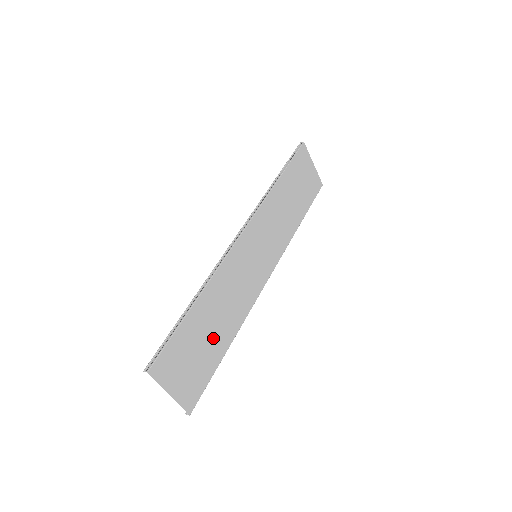
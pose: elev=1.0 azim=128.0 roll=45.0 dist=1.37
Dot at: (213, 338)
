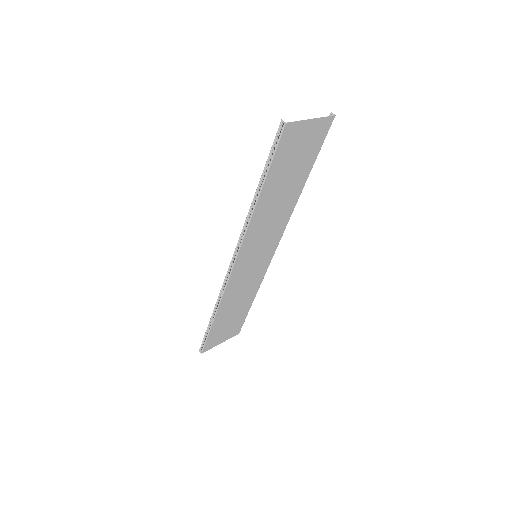
Dot at: (238, 310)
